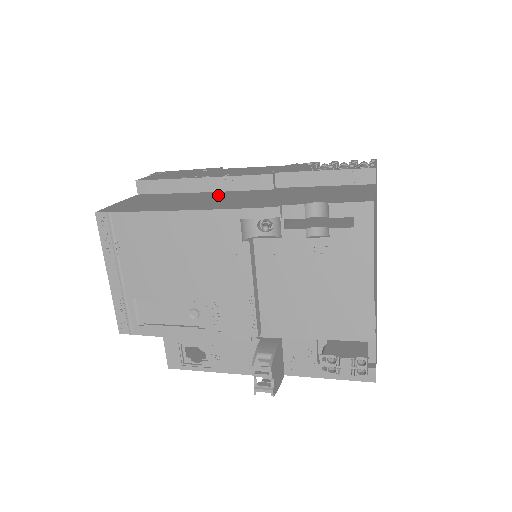
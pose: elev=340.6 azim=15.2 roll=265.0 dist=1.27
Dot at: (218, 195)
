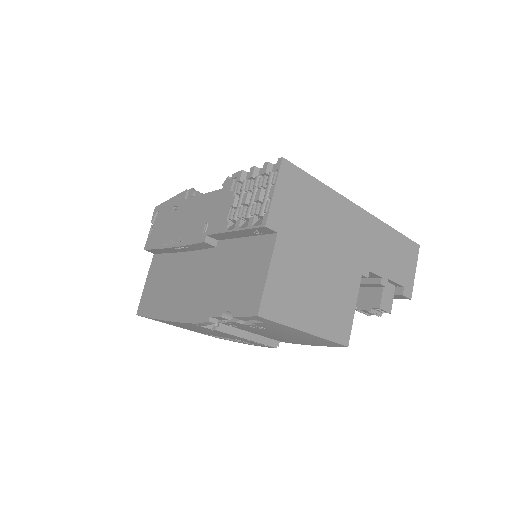
Dot at: (186, 268)
